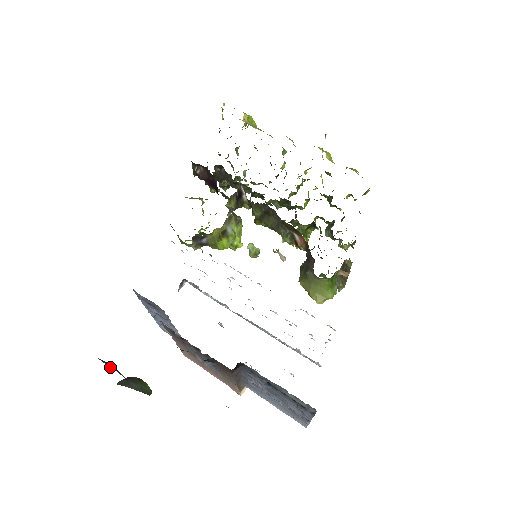
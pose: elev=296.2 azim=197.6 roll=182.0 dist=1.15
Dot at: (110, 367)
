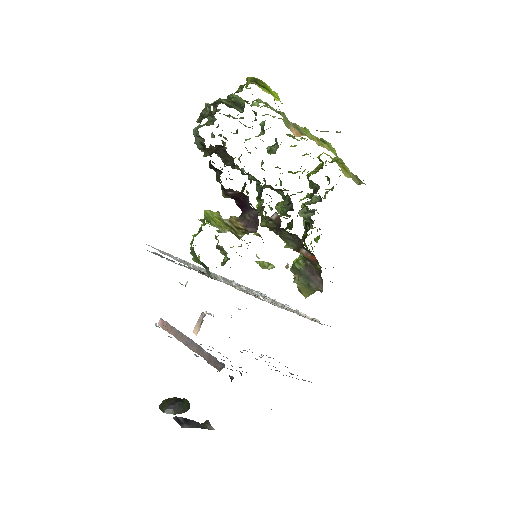
Dot at: (187, 424)
